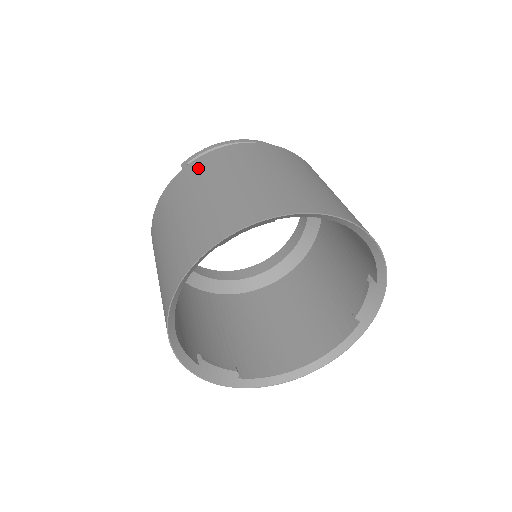
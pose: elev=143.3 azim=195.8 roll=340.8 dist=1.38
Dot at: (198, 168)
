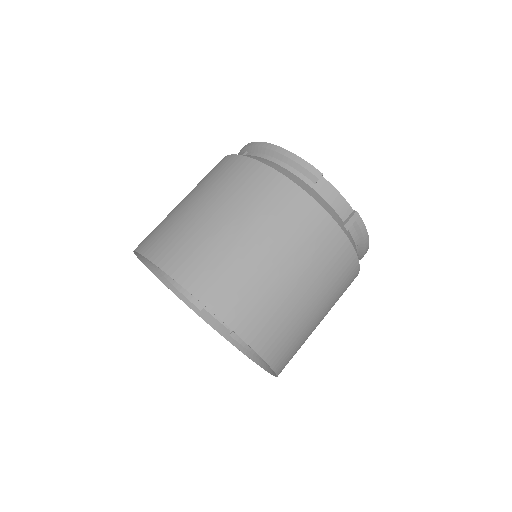
Dot at: occluded
